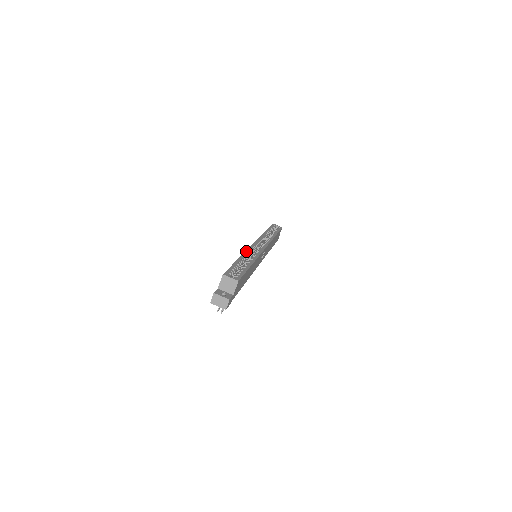
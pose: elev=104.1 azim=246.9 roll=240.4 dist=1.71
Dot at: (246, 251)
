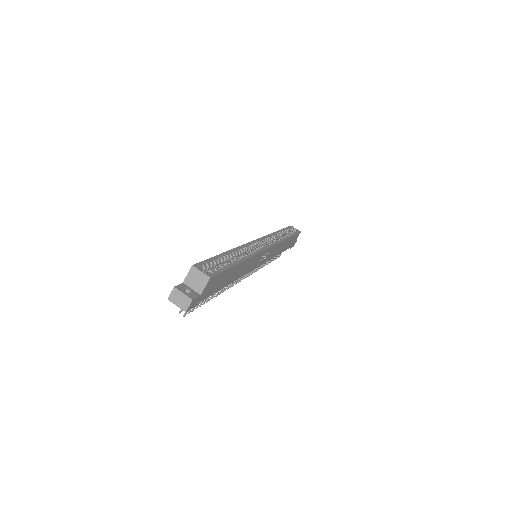
Dot at: (240, 246)
